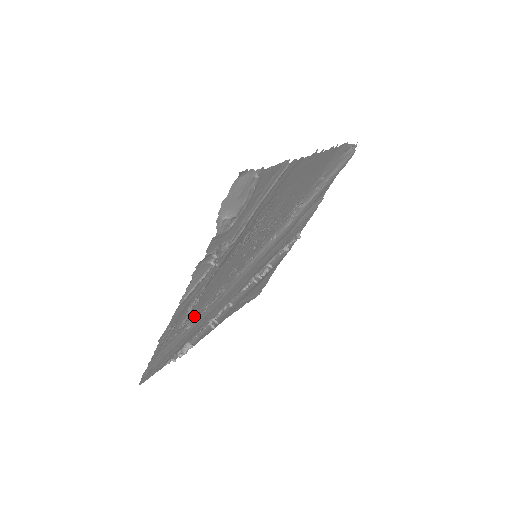
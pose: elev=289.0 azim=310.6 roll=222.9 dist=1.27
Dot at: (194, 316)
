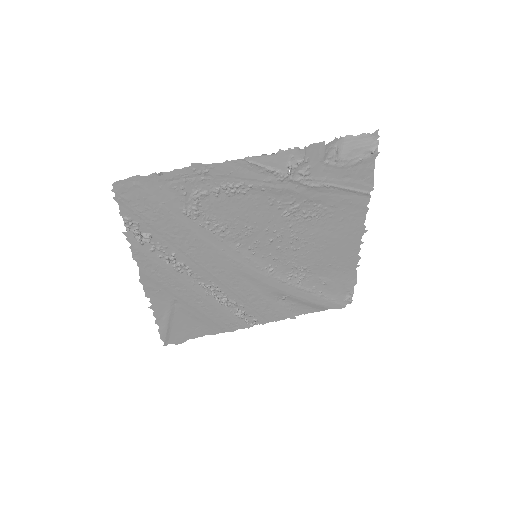
Dot at: (202, 209)
